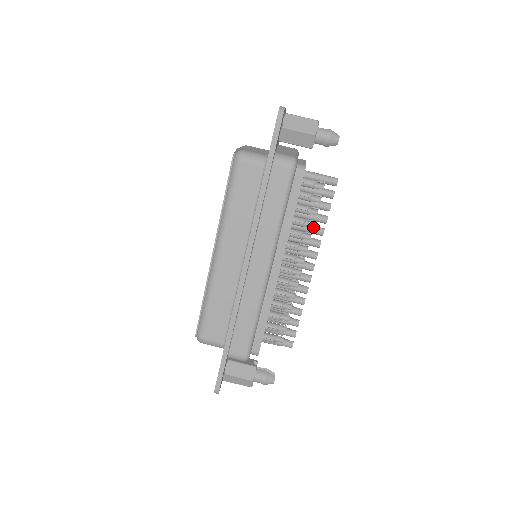
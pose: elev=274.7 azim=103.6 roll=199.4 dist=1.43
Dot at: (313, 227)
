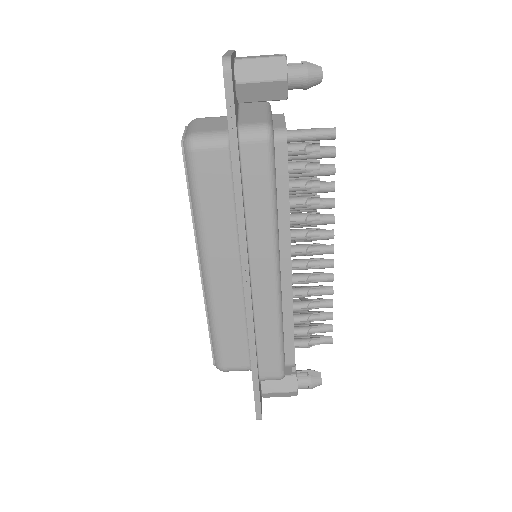
Dot at: (319, 203)
